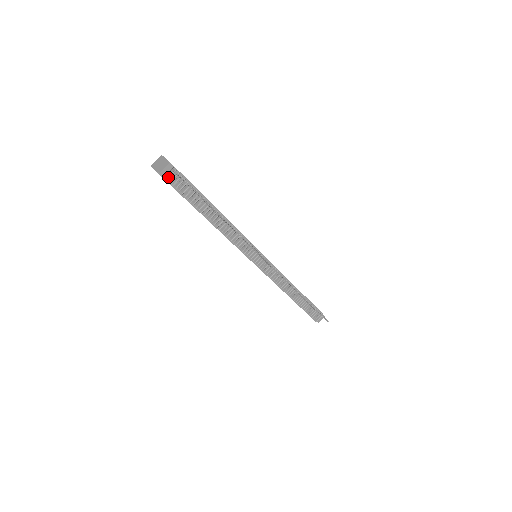
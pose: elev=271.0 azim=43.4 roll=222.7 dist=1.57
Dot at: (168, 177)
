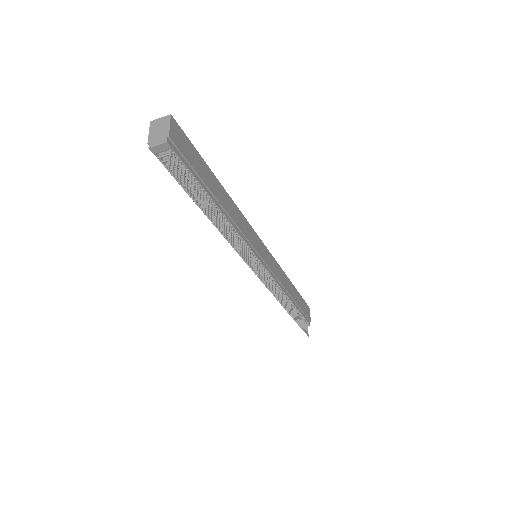
Dot at: (160, 155)
